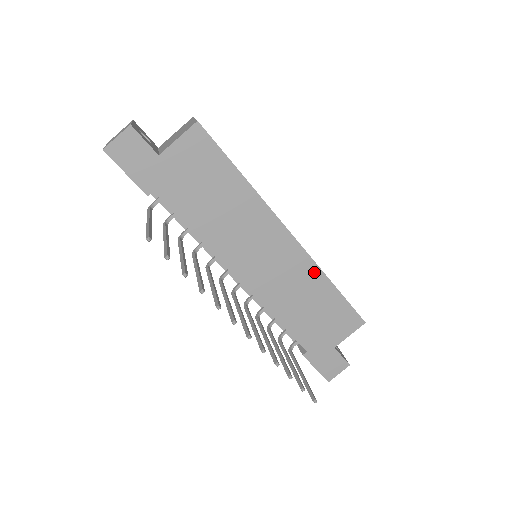
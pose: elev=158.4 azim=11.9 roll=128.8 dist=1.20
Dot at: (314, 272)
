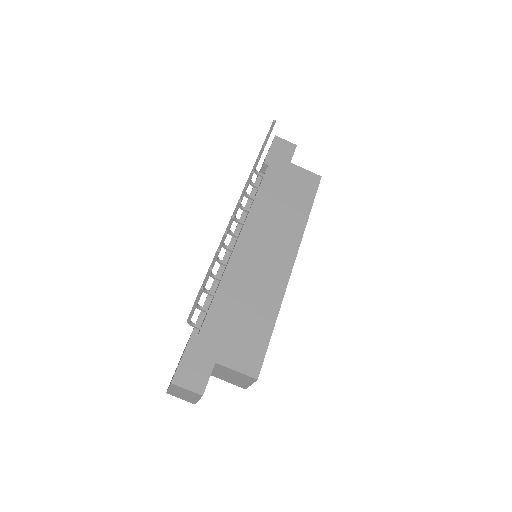
Dot at: (277, 297)
